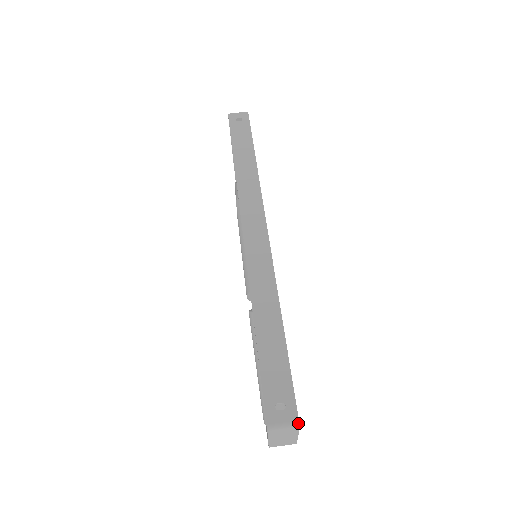
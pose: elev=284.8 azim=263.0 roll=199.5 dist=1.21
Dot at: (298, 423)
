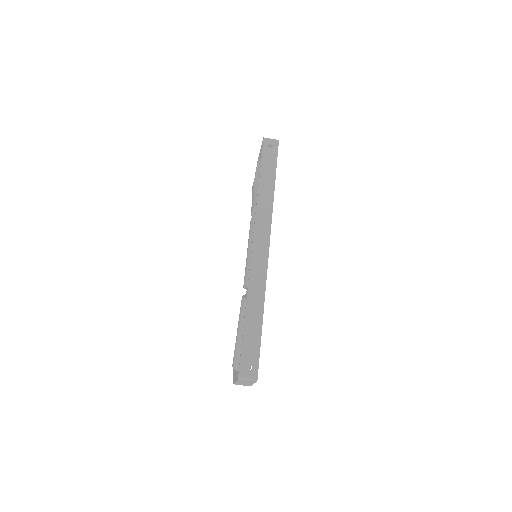
Dot at: (257, 379)
